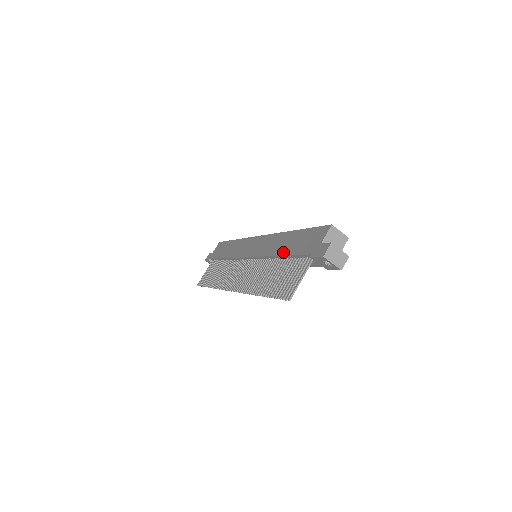
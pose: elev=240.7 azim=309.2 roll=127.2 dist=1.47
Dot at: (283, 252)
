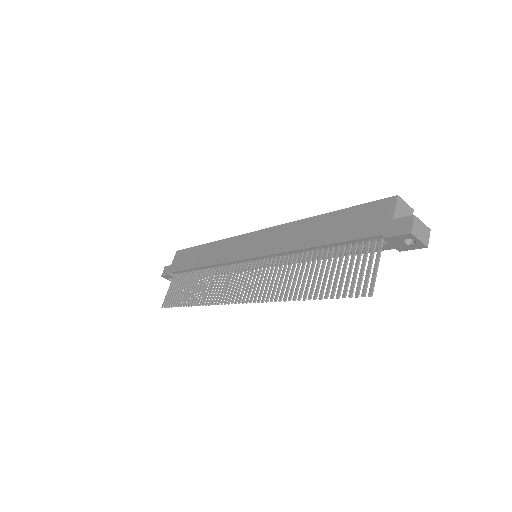
Dot at: (320, 241)
